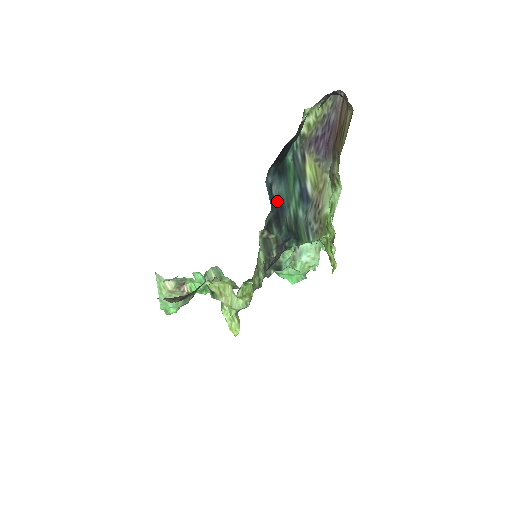
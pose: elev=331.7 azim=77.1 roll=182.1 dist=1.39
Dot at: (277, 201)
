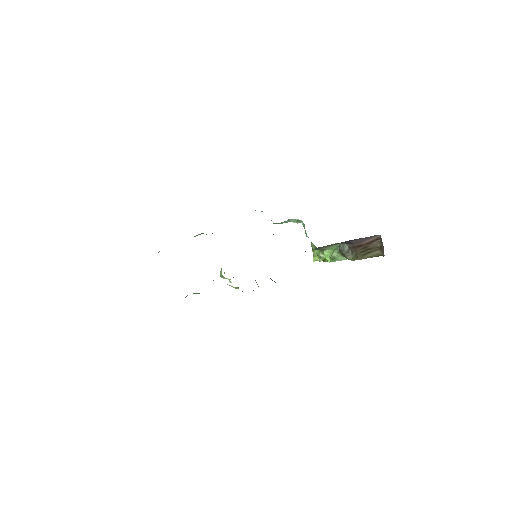
Dot at: occluded
